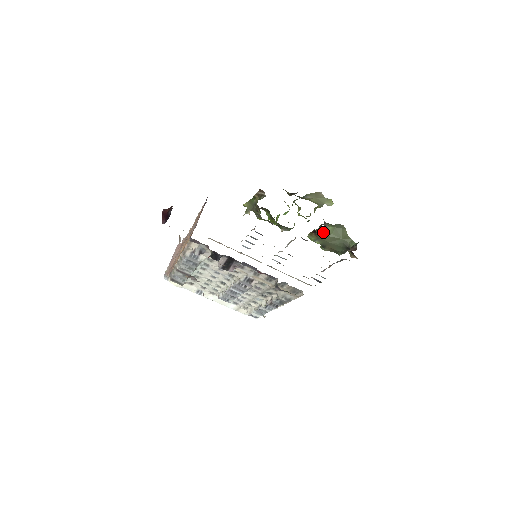
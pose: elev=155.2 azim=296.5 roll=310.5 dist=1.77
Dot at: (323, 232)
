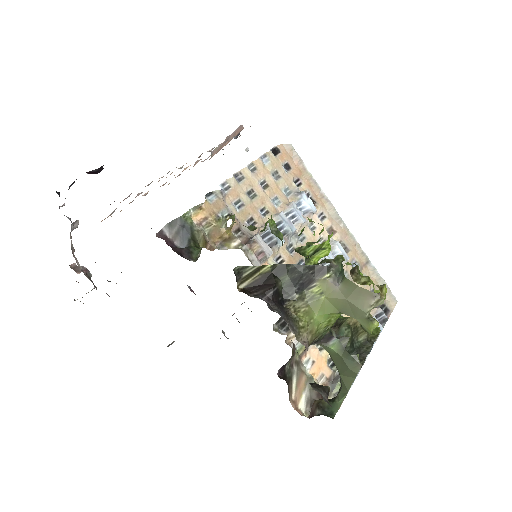
Dot at: occluded
